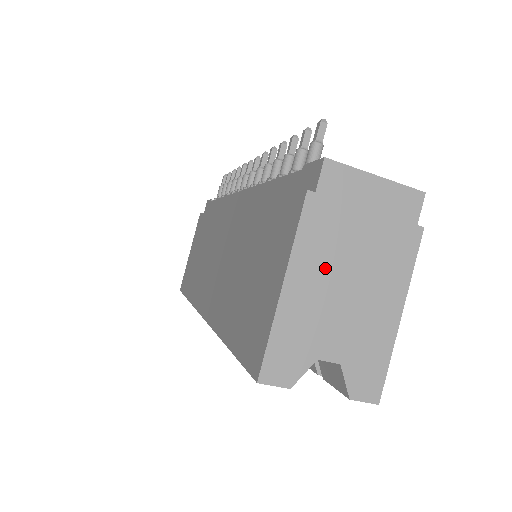
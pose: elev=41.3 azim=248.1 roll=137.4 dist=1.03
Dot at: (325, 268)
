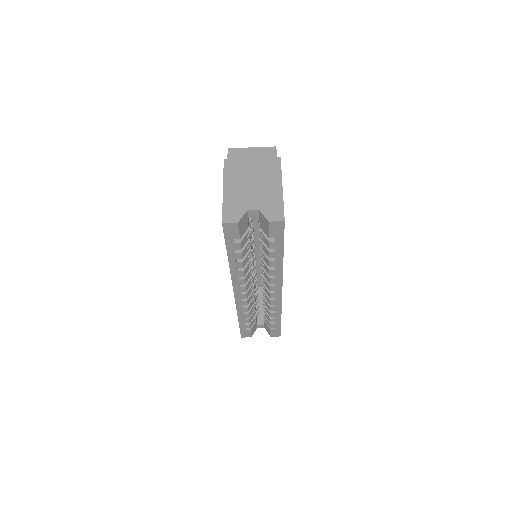
Dot at: (240, 180)
